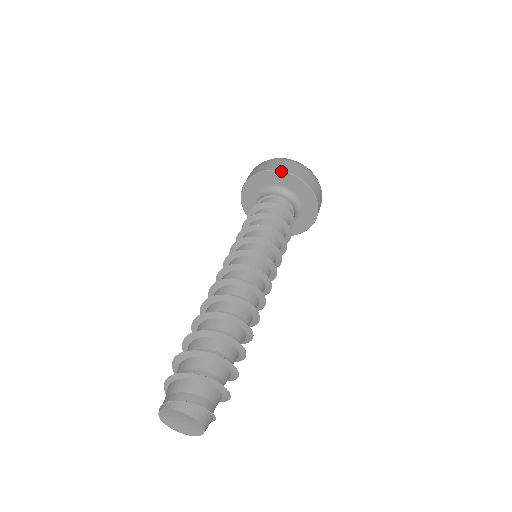
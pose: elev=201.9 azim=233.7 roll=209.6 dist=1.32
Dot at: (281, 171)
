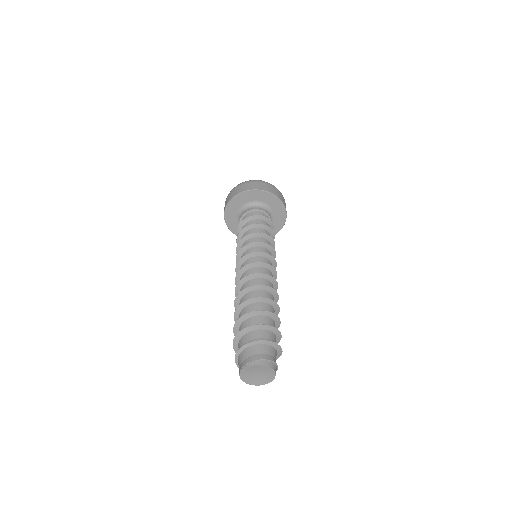
Dot at: (276, 196)
